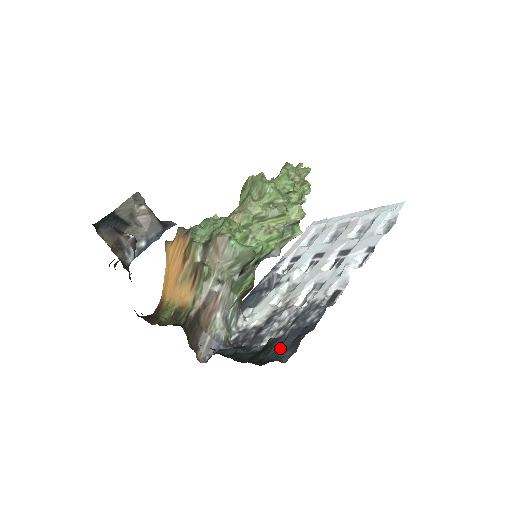
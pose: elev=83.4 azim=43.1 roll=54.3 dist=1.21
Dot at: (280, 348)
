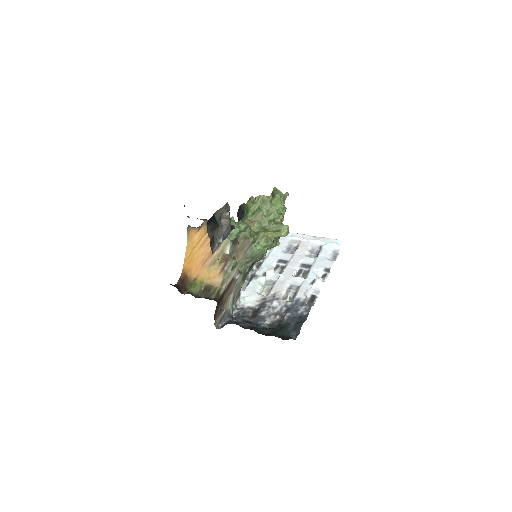
Dot at: (289, 329)
